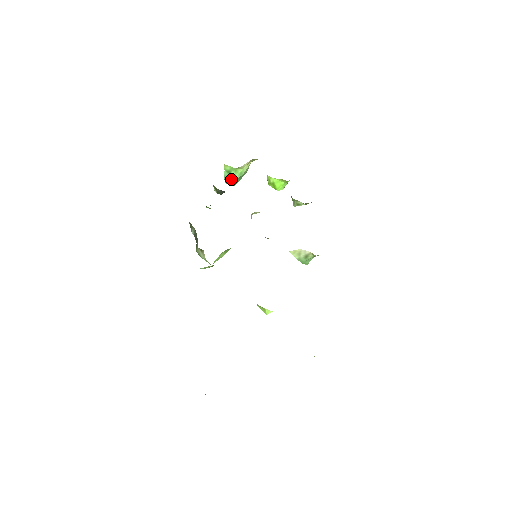
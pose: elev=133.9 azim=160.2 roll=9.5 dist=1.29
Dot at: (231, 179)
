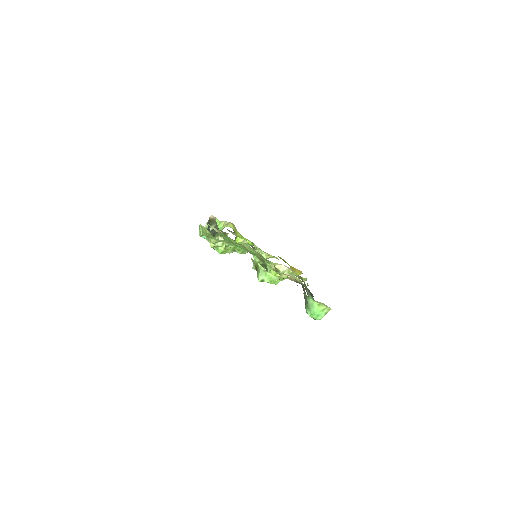
Dot at: occluded
